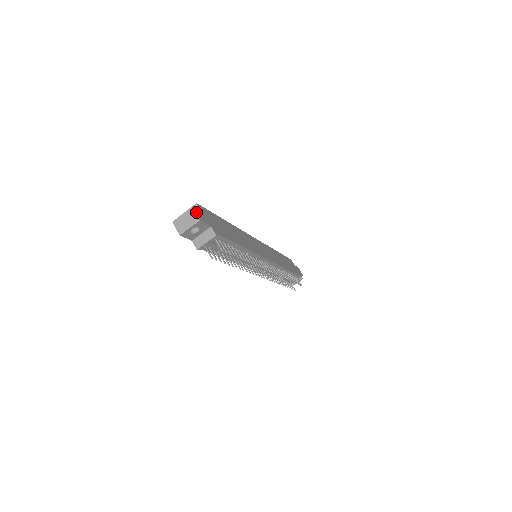
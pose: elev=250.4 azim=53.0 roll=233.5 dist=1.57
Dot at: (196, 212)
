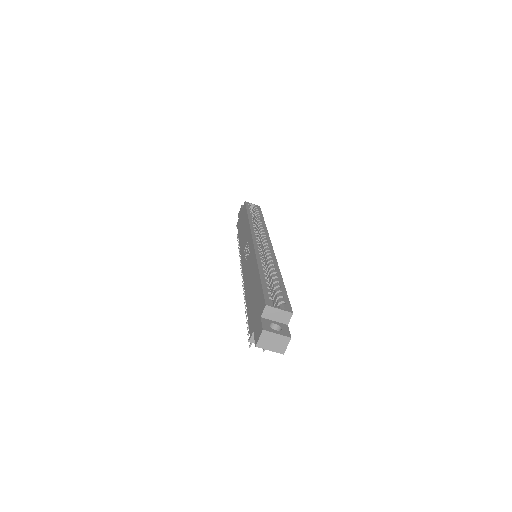
Dot at: (288, 341)
